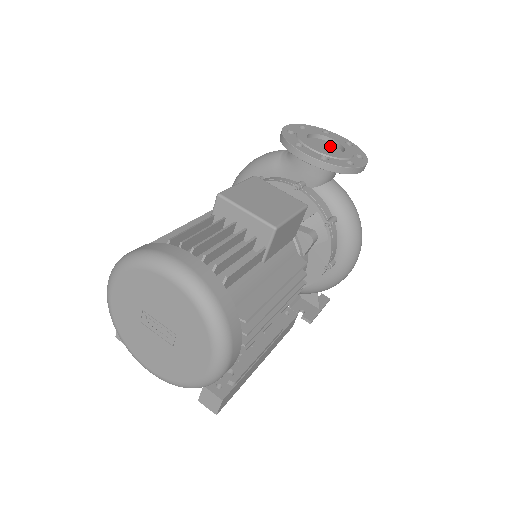
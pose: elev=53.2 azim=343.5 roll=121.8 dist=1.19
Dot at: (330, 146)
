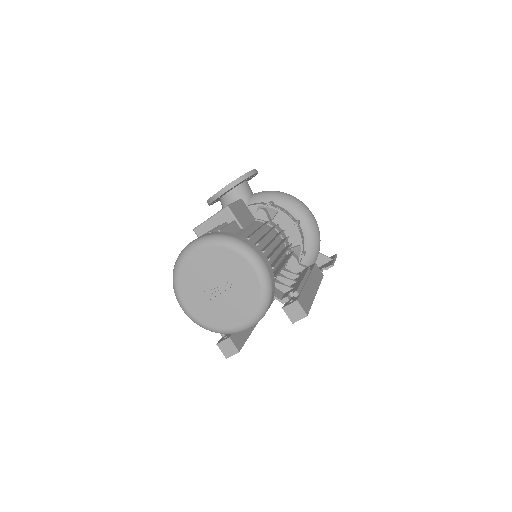
Dot at: occluded
